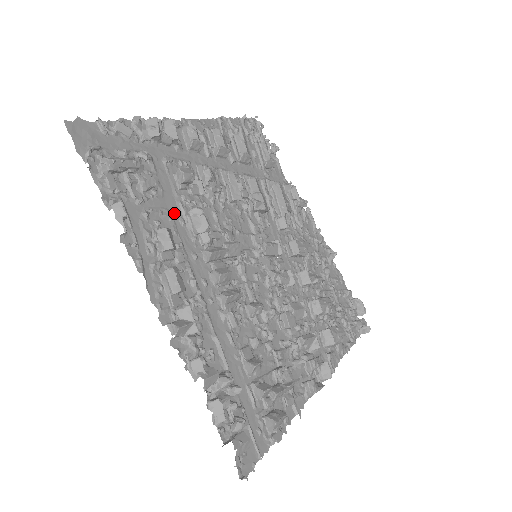
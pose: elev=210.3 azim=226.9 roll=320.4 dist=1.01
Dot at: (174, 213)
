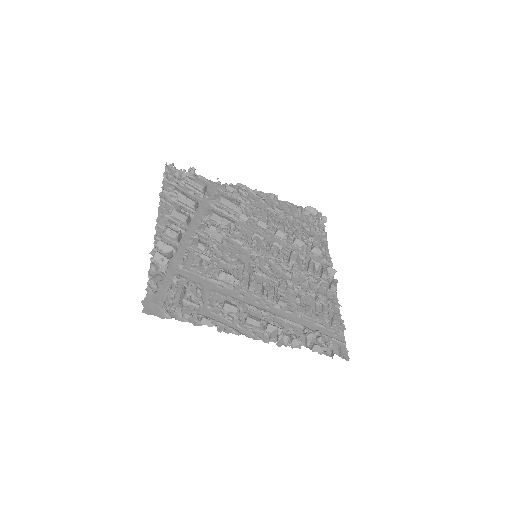
Dot at: (214, 288)
